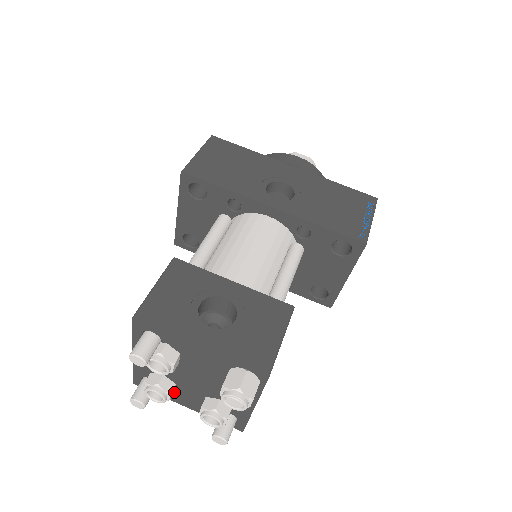
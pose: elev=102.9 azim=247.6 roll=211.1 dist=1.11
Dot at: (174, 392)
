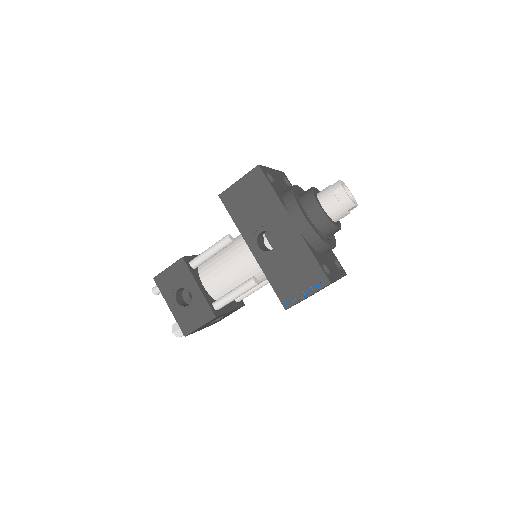
Dot at: occluded
